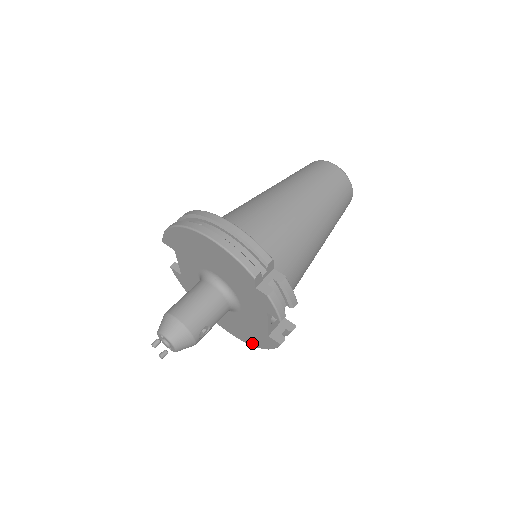
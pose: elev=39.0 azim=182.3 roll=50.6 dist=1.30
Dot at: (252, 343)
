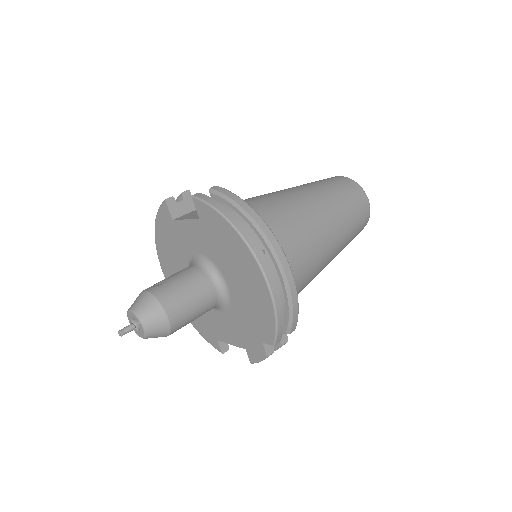
Dot at: occluded
